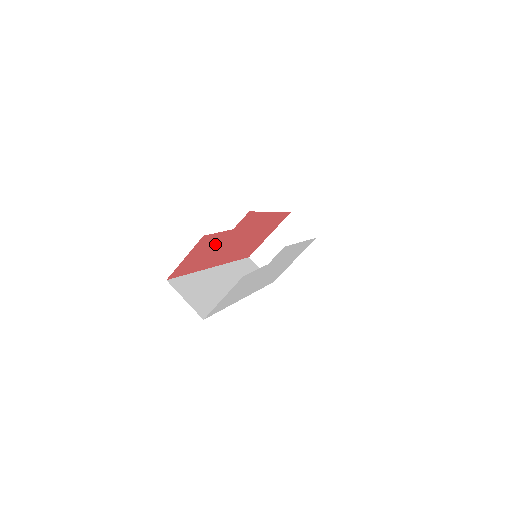
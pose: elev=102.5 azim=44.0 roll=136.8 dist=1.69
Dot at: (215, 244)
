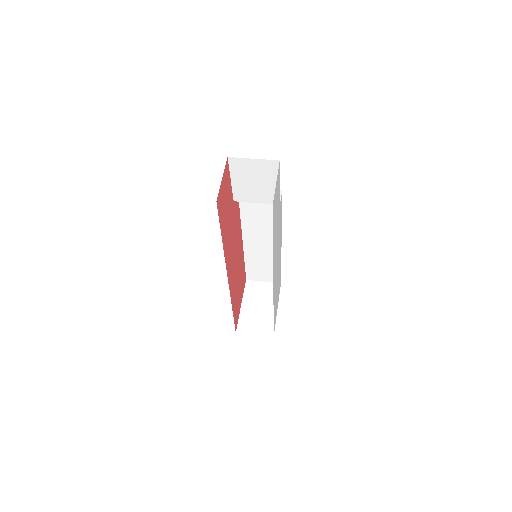
Dot at: (229, 207)
